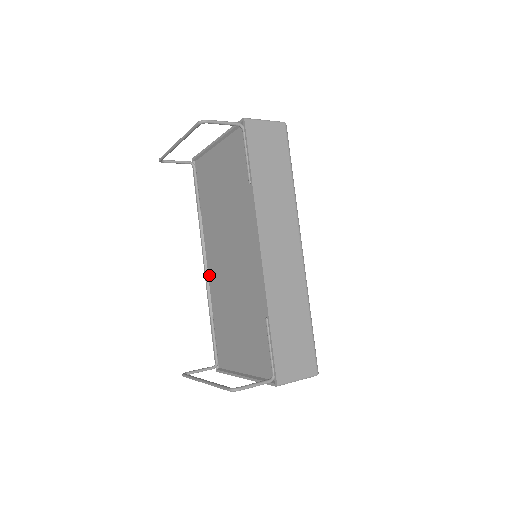
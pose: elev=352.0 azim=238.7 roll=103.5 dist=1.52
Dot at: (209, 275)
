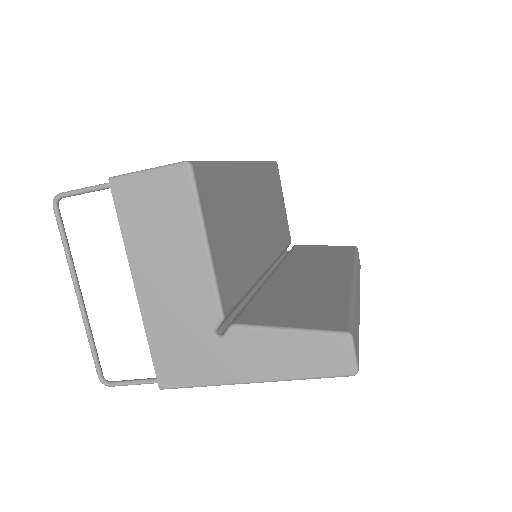
Dot at: occluded
